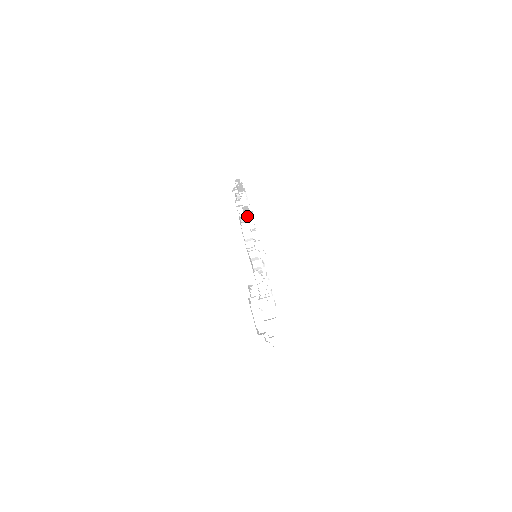
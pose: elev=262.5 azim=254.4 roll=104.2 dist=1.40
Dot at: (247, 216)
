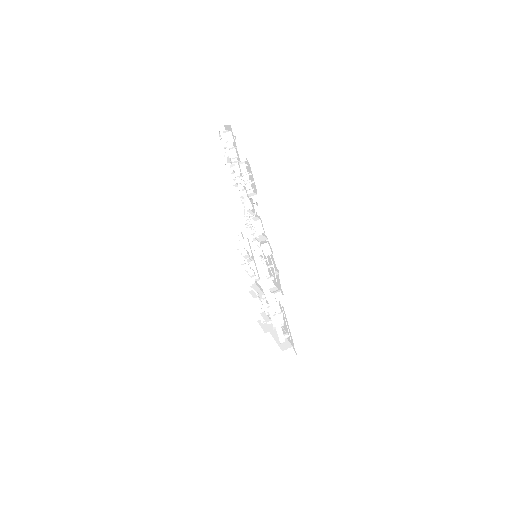
Dot at: (255, 278)
